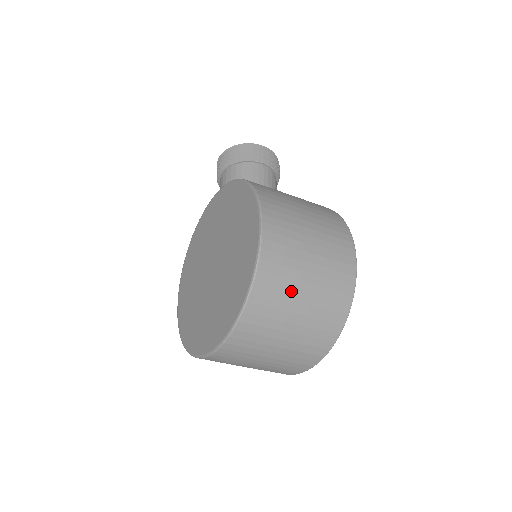
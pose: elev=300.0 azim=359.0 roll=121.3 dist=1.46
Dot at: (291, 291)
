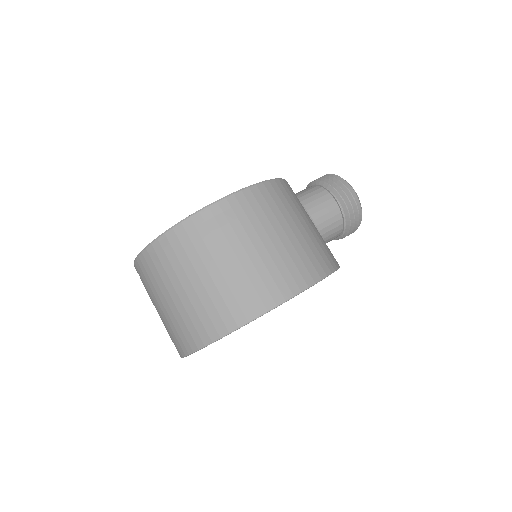
Dot at: (200, 259)
